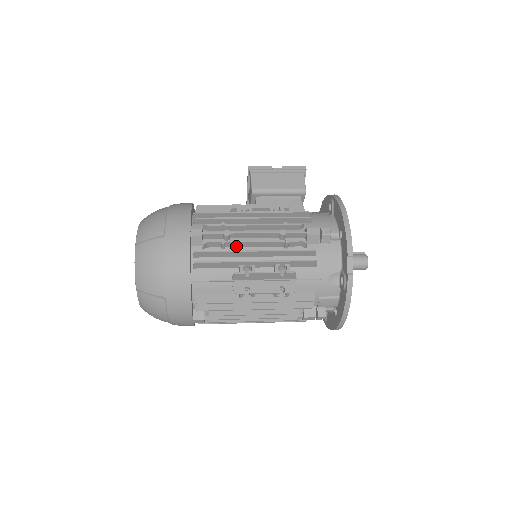
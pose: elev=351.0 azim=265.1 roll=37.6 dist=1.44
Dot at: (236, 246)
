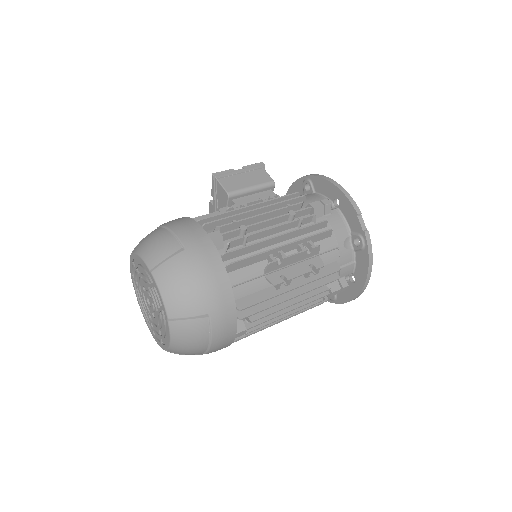
Dot at: (256, 239)
